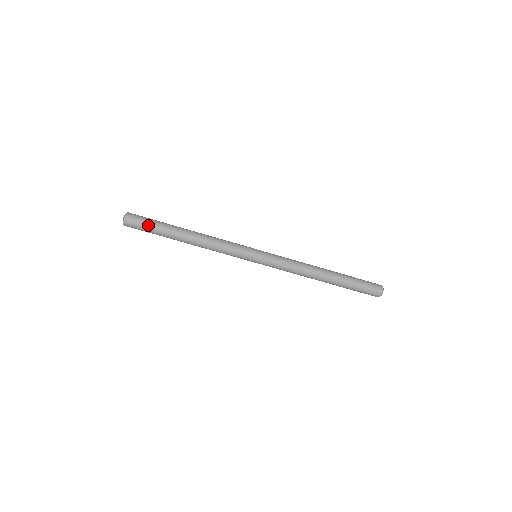
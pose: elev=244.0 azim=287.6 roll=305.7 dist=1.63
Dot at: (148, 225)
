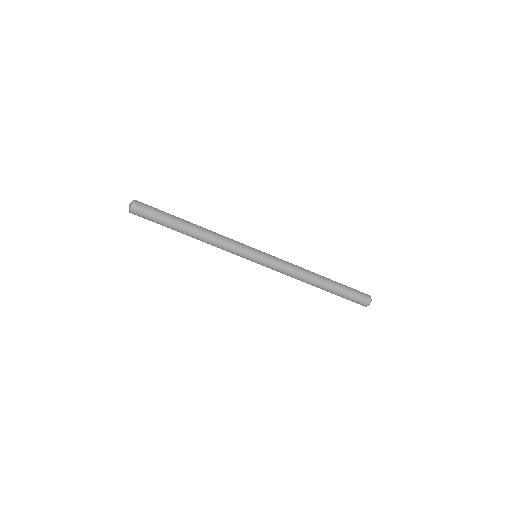
Dot at: (156, 211)
